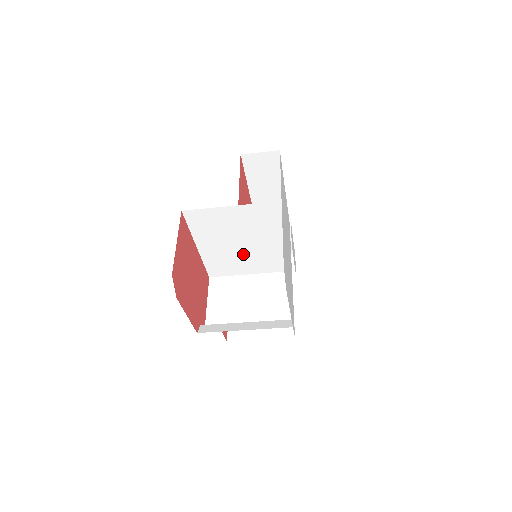
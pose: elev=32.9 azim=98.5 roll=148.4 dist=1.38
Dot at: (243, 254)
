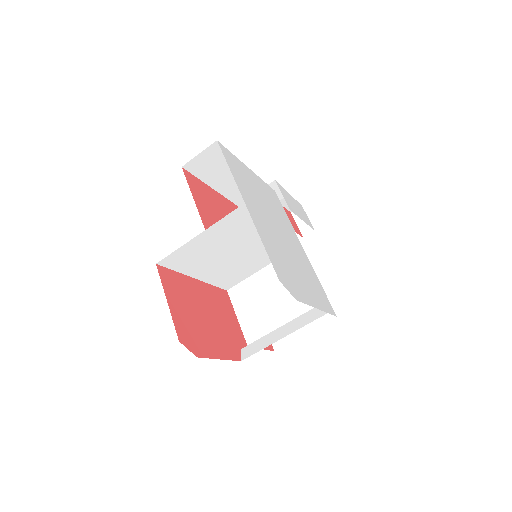
Dot at: (243, 259)
